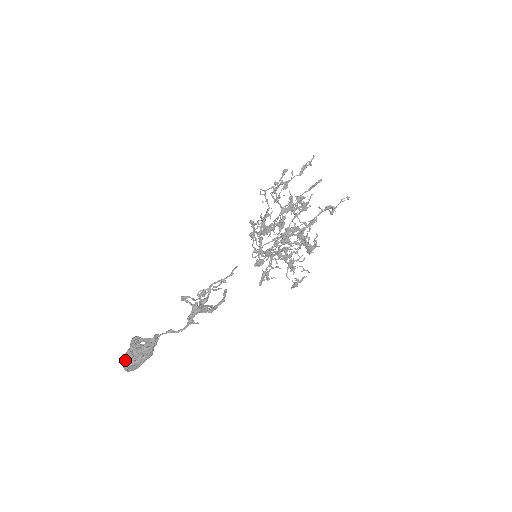
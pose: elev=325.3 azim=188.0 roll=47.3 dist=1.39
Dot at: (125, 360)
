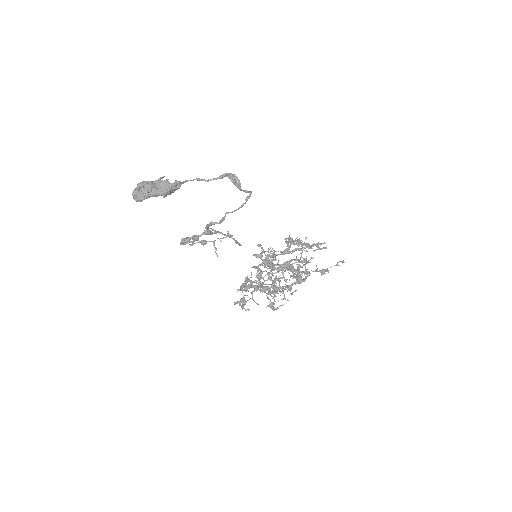
Dot at: (144, 182)
